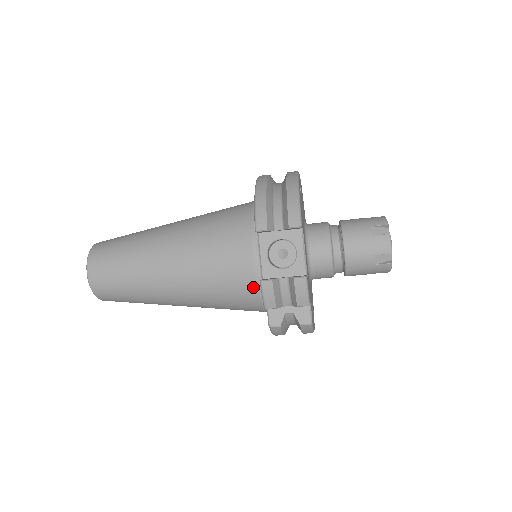
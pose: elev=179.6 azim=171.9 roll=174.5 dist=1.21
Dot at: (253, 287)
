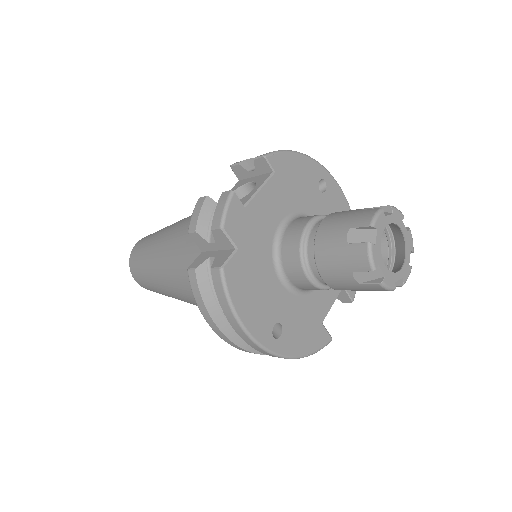
Dot at: occluded
